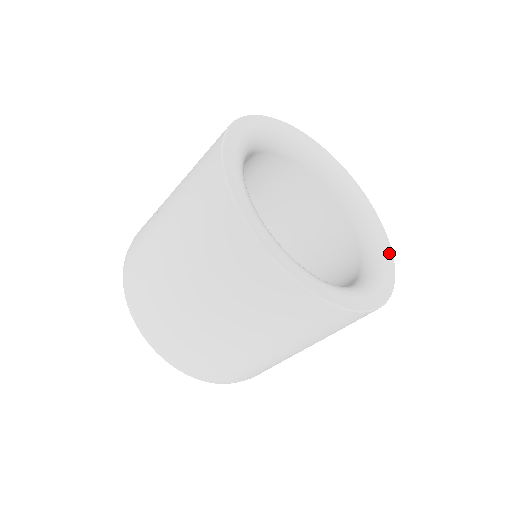
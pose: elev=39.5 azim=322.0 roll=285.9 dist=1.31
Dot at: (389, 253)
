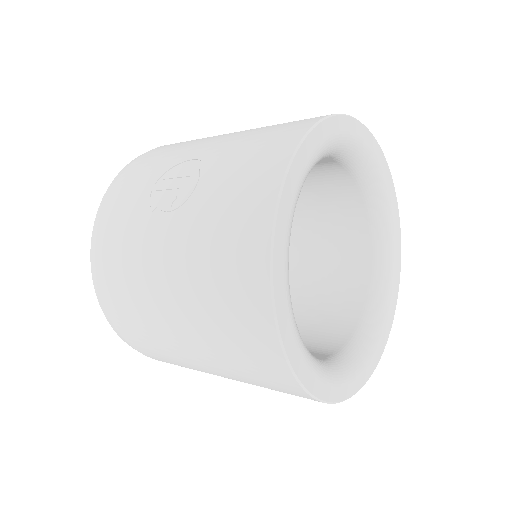
Dot at: (397, 287)
